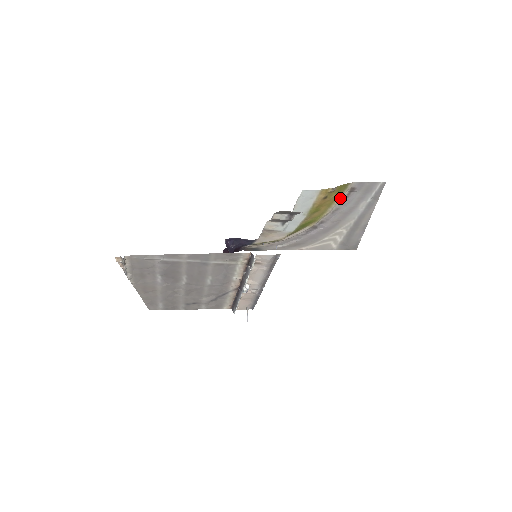
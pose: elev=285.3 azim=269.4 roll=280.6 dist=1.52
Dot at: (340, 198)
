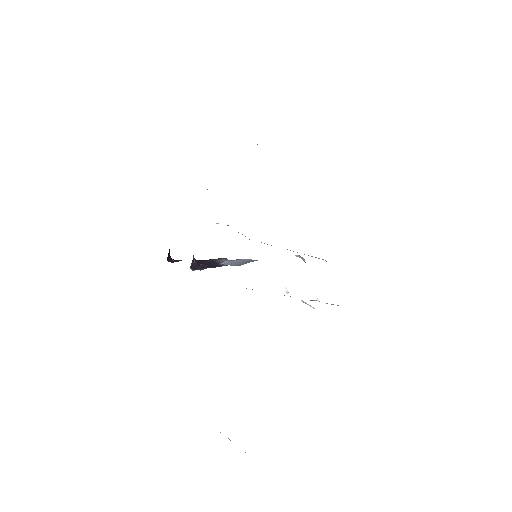
Dot at: occluded
